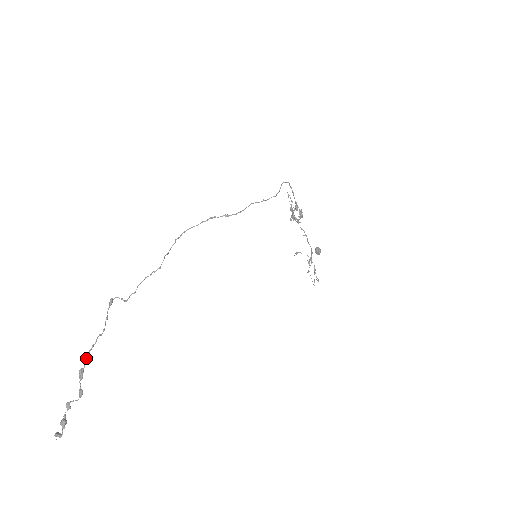
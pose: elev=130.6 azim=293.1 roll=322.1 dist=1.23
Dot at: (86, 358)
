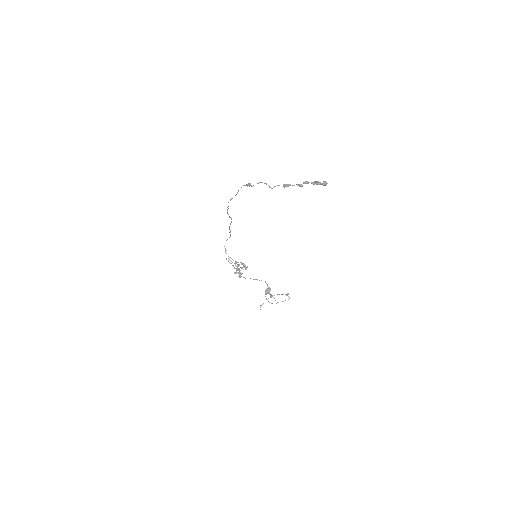
Dot at: (277, 185)
